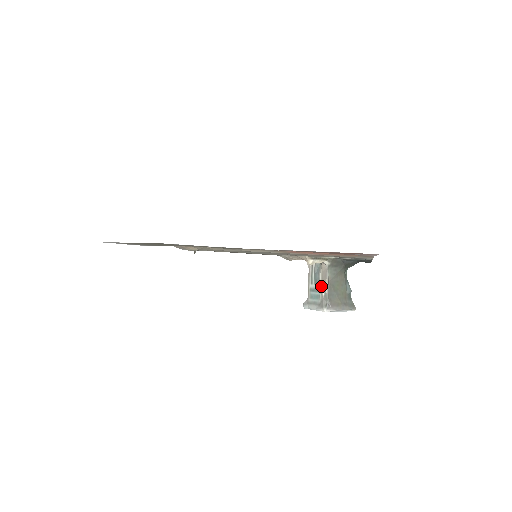
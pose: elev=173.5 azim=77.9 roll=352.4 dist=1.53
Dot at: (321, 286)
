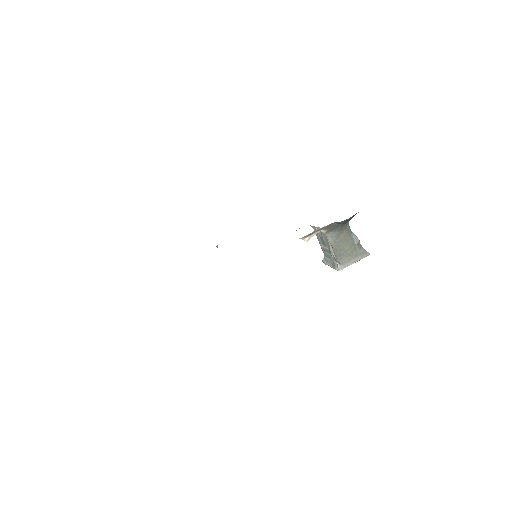
Dot at: (328, 248)
